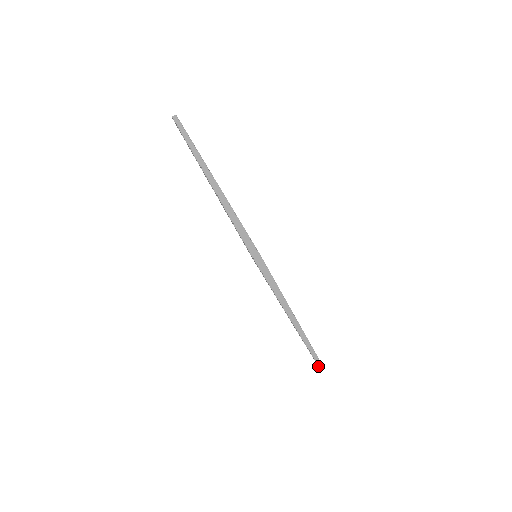
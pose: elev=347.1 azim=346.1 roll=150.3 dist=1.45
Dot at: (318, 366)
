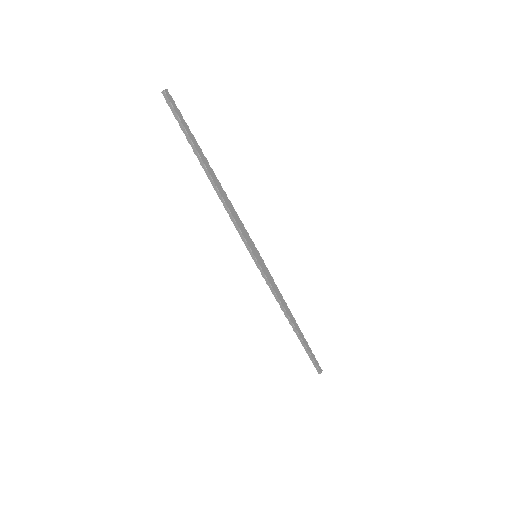
Dot at: (318, 369)
